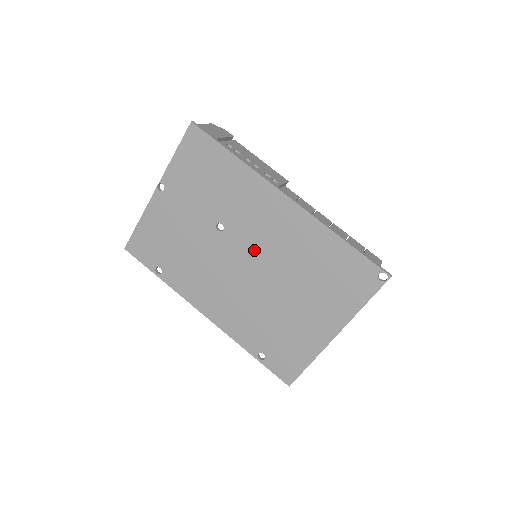
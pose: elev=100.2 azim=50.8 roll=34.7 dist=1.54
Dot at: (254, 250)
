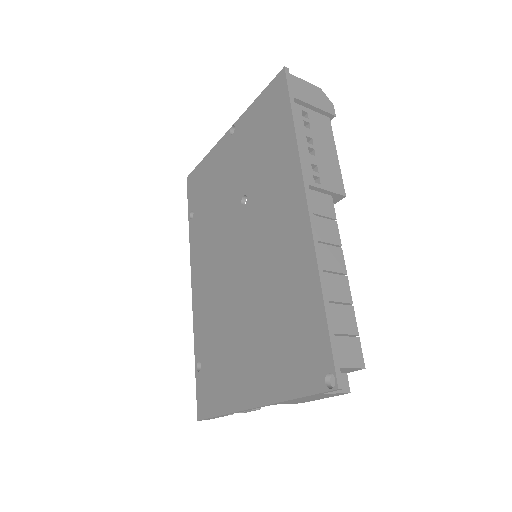
Dot at: (252, 245)
